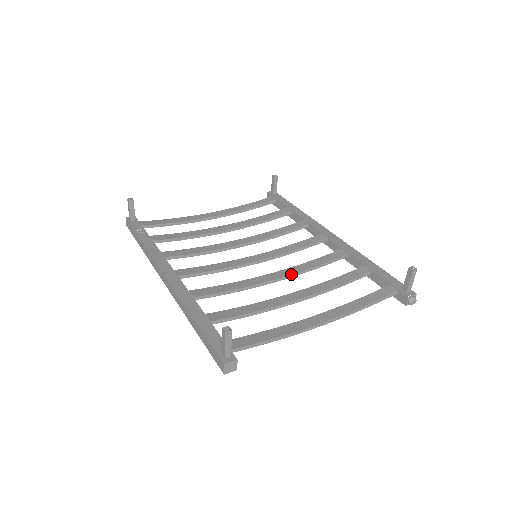
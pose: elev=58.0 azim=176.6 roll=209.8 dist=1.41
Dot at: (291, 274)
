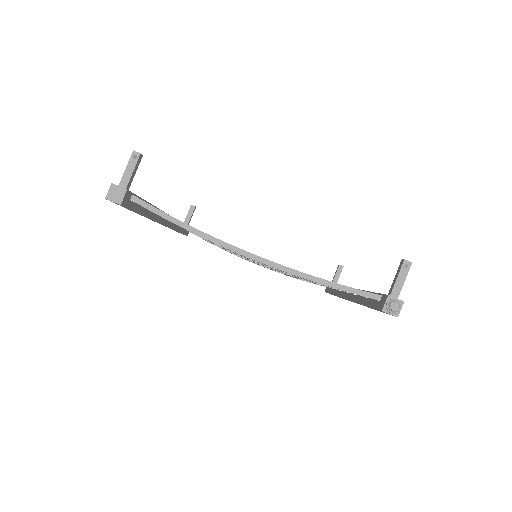
Dot at: occluded
